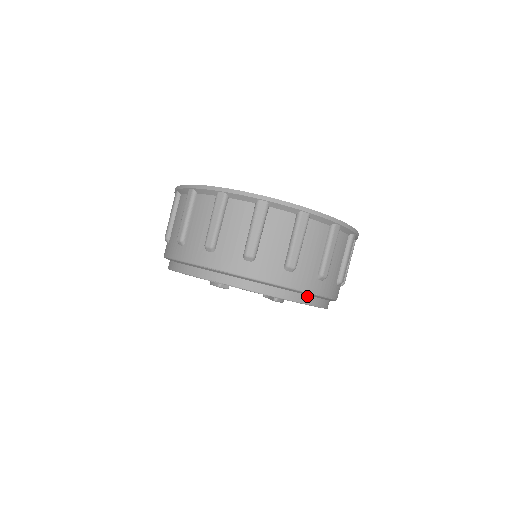
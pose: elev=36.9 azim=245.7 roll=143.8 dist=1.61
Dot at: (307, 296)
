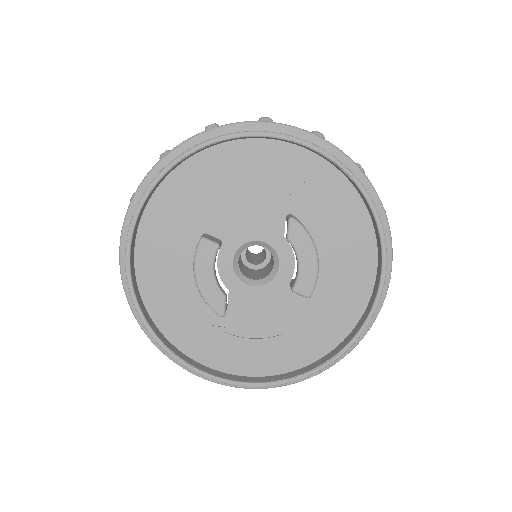
Dot at: occluded
